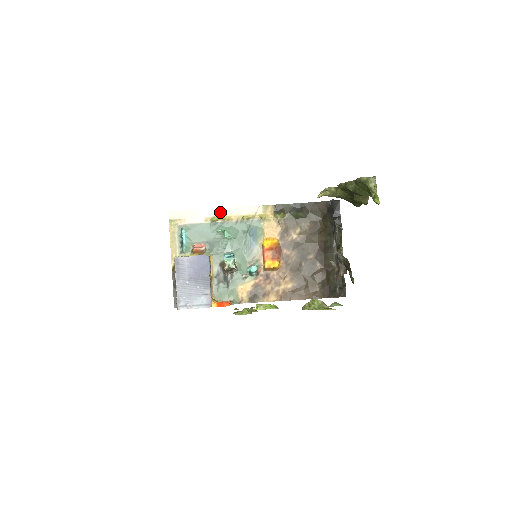
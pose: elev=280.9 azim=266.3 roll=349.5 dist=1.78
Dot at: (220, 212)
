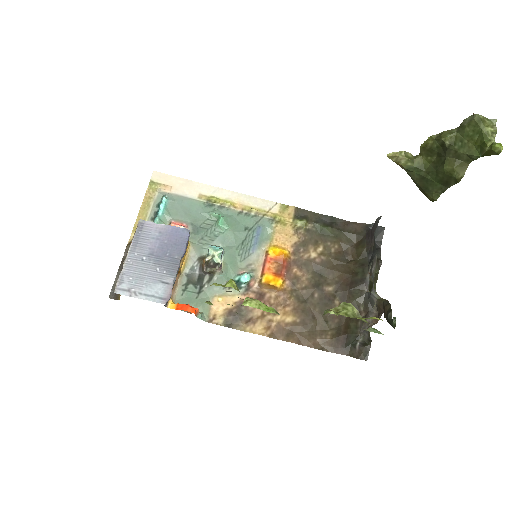
Dot at: (222, 193)
